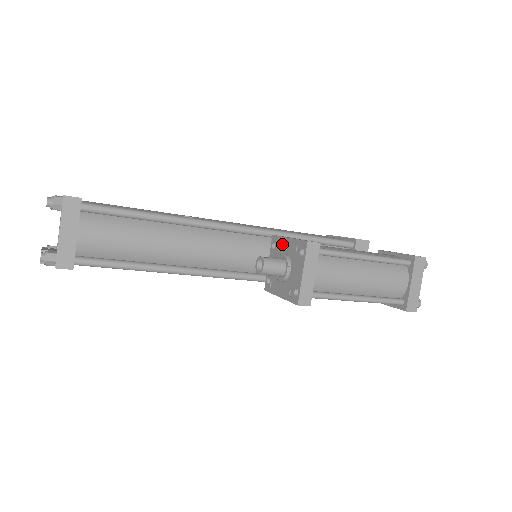
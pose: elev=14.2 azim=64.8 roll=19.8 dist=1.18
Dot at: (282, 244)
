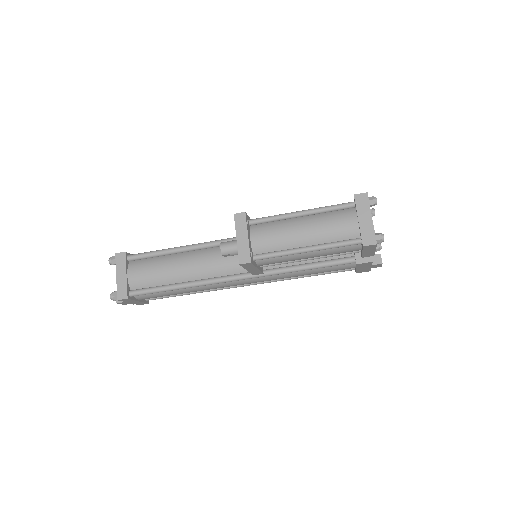
Dot at: occluded
